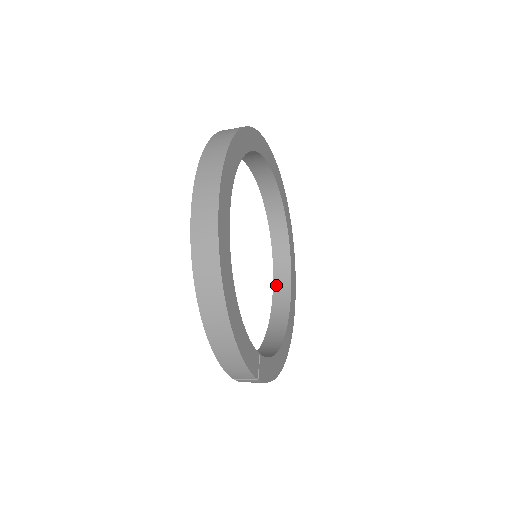
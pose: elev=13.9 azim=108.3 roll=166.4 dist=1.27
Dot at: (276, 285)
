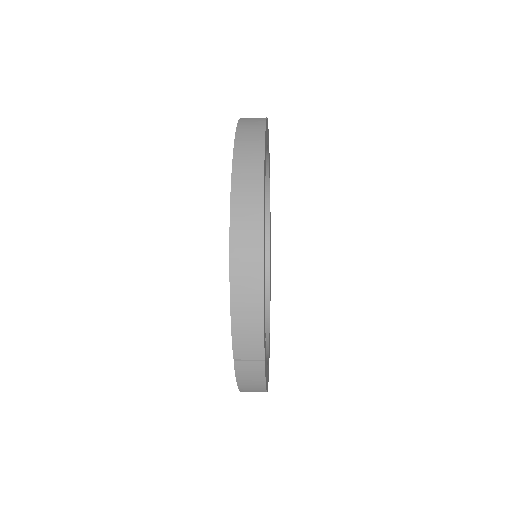
Dot at: occluded
